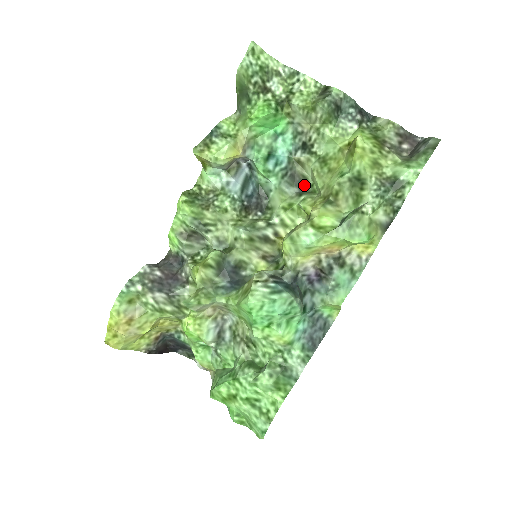
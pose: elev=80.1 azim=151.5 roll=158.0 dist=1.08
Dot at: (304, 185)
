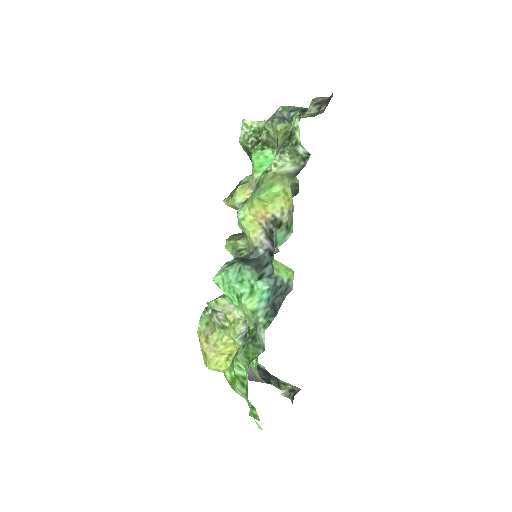
Dot at: (297, 190)
